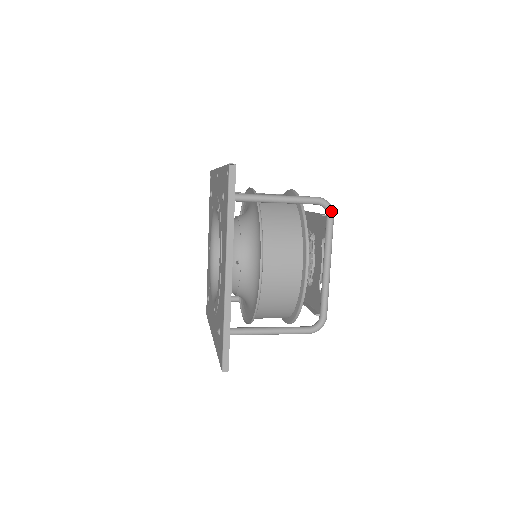
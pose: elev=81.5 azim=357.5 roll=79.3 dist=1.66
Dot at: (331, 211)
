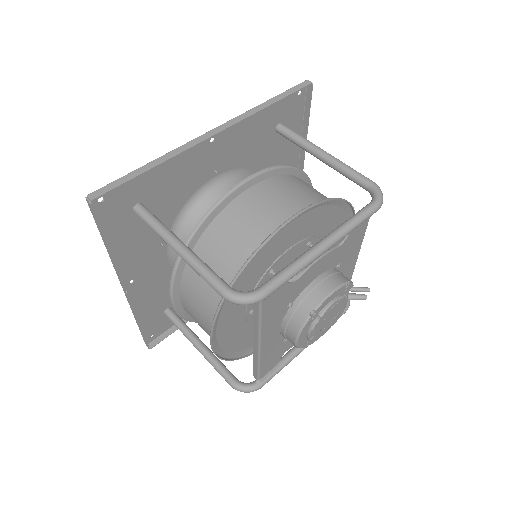
Dot at: (378, 199)
